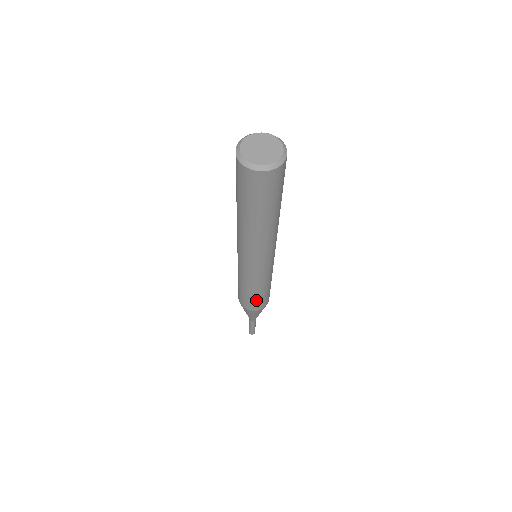
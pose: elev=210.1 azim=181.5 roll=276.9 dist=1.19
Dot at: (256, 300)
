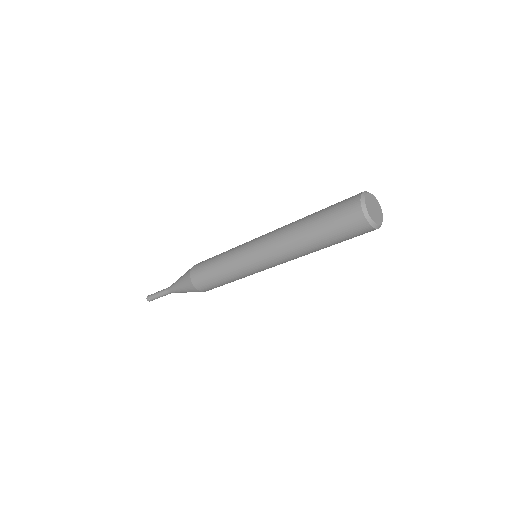
Dot at: (212, 282)
